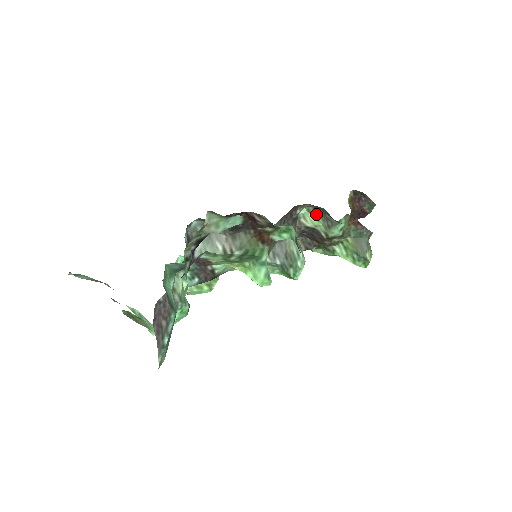
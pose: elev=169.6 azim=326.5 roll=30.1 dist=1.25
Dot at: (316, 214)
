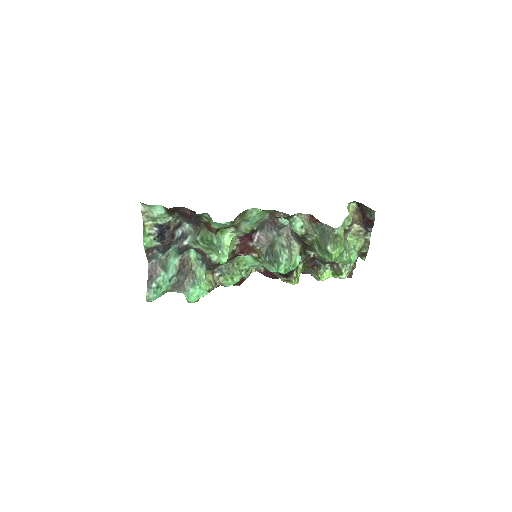
Dot at: occluded
